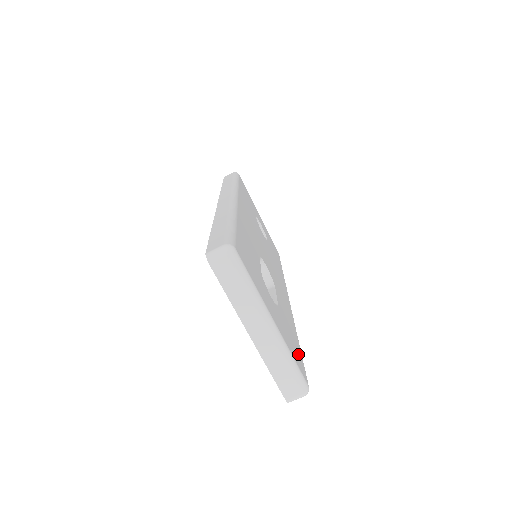
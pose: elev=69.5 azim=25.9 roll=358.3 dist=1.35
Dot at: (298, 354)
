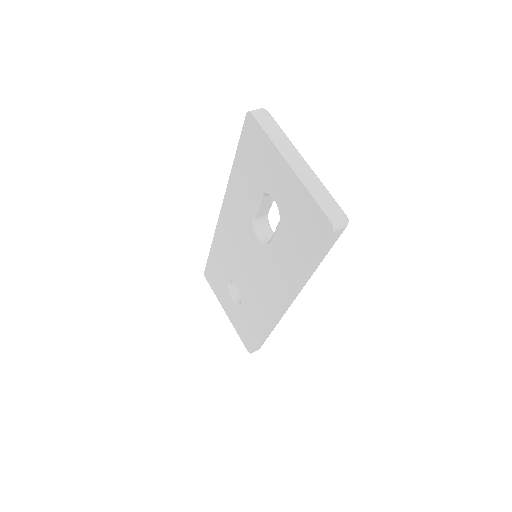
Dot at: occluded
